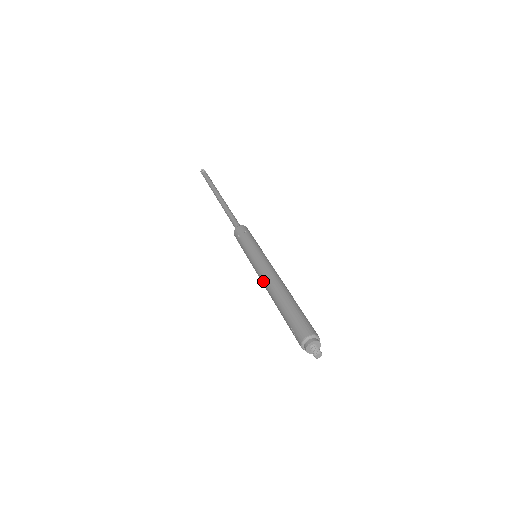
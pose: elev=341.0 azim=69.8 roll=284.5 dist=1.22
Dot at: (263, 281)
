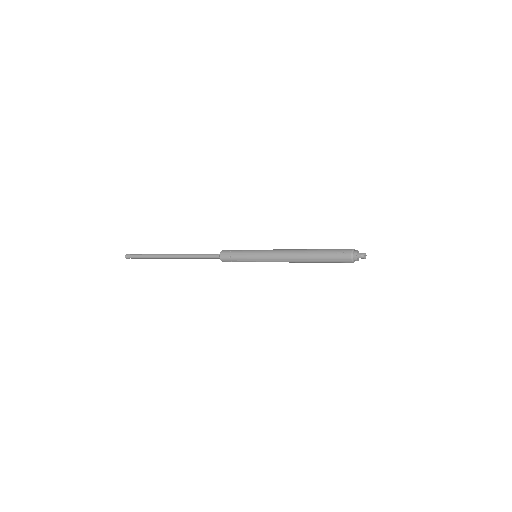
Dot at: (284, 253)
